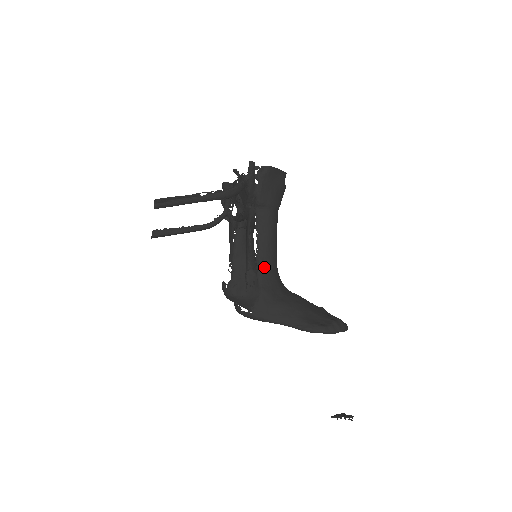
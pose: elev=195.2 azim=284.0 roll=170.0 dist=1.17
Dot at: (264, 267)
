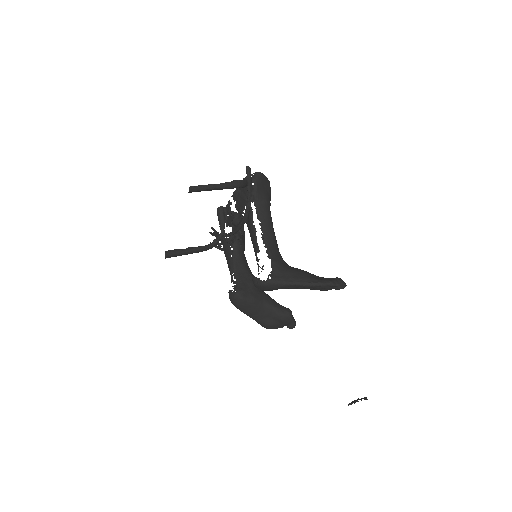
Dot at: (271, 246)
